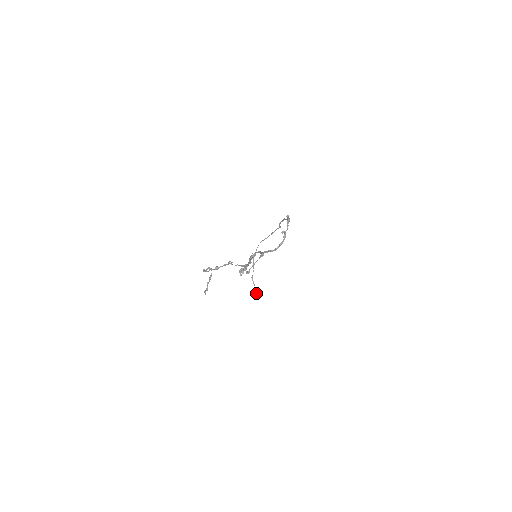
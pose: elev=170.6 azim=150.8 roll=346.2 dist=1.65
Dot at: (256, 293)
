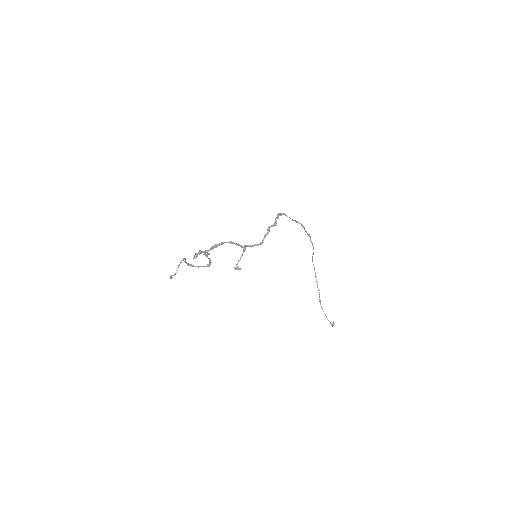
Dot at: (327, 319)
